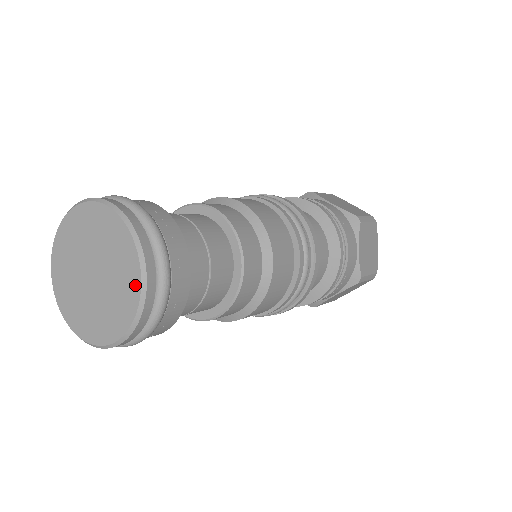
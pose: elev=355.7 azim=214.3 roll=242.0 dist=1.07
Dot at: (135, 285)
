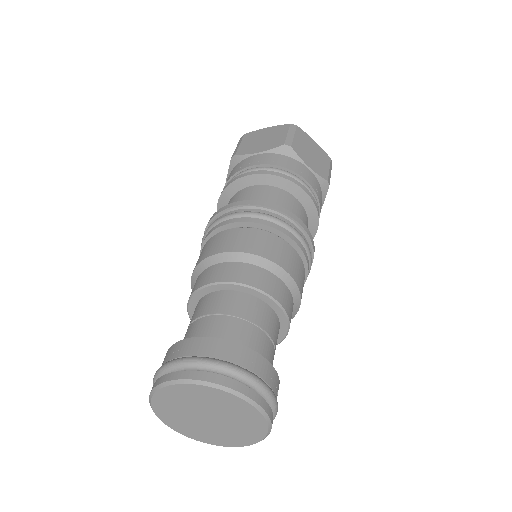
Dot at: (248, 408)
